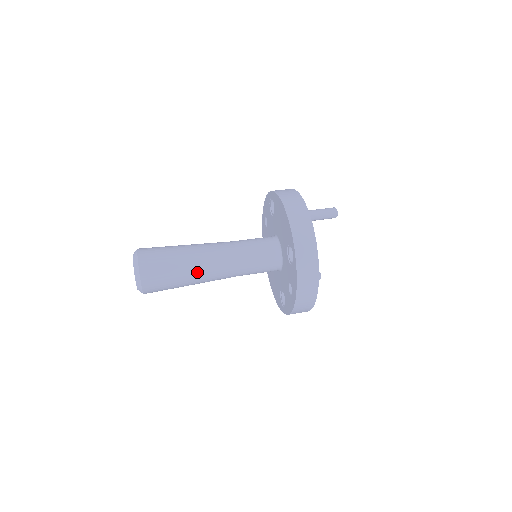
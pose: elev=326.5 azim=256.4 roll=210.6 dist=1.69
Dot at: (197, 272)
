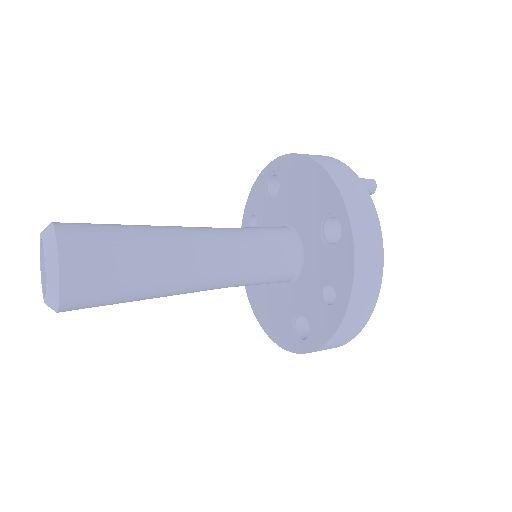
Dot at: (169, 264)
